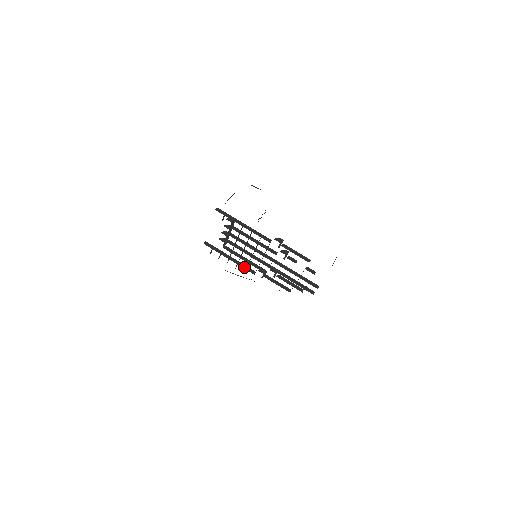
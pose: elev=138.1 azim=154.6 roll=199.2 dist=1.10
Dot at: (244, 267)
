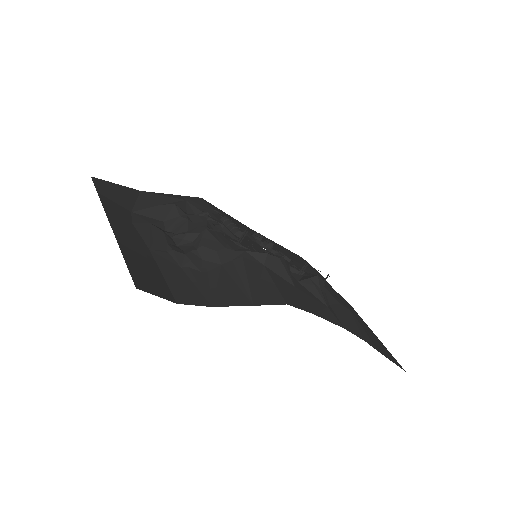
Dot at: occluded
